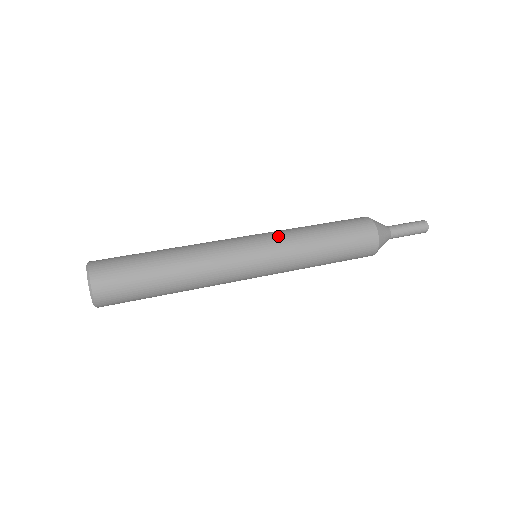
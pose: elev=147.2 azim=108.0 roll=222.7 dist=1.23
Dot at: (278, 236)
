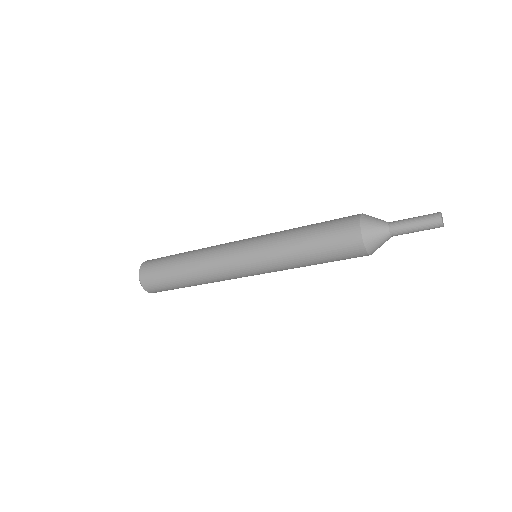
Dot at: (265, 238)
